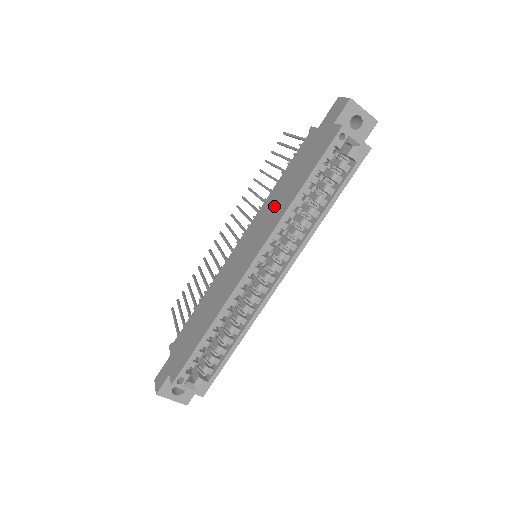
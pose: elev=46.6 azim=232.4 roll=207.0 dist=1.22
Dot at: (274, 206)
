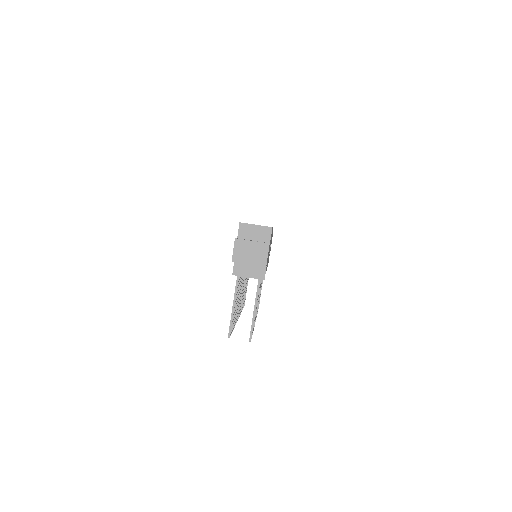
Dot at: occluded
